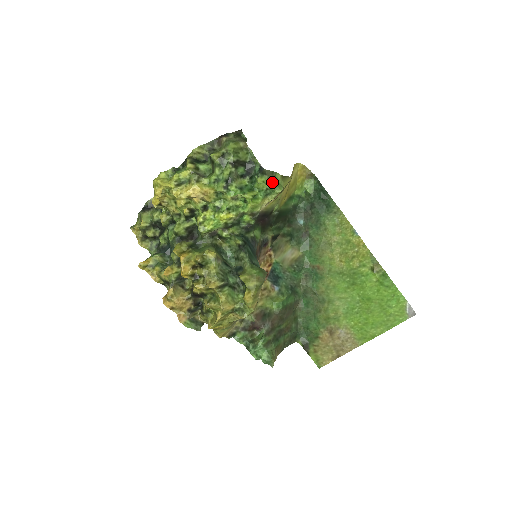
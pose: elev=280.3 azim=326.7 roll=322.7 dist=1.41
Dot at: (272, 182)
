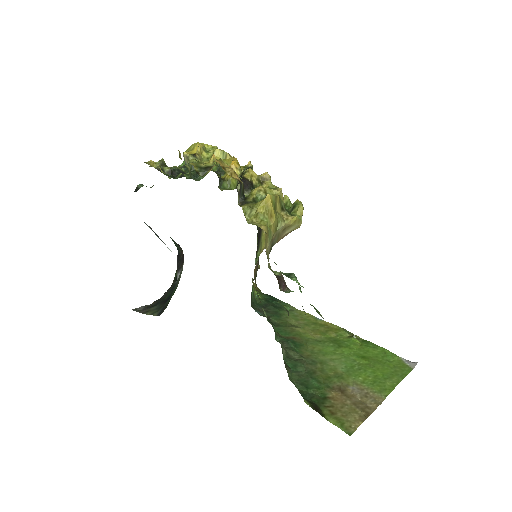
Dot at: occluded
